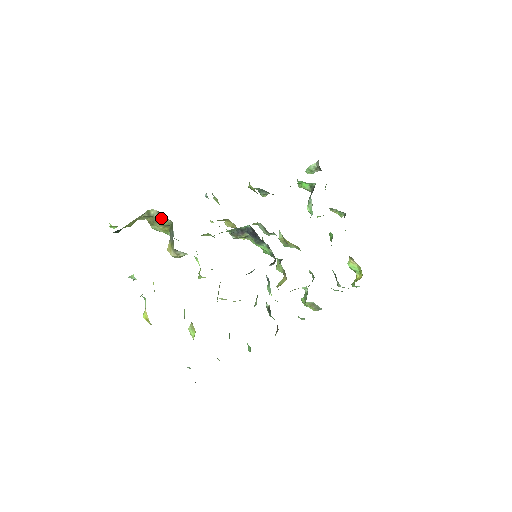
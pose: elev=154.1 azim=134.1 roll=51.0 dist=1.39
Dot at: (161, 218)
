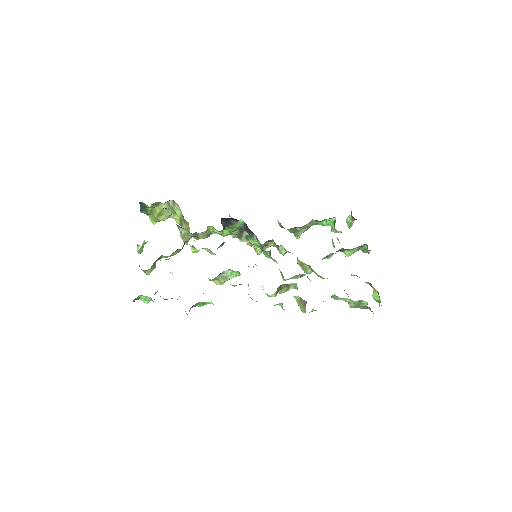
Dot at: (175, 207)
